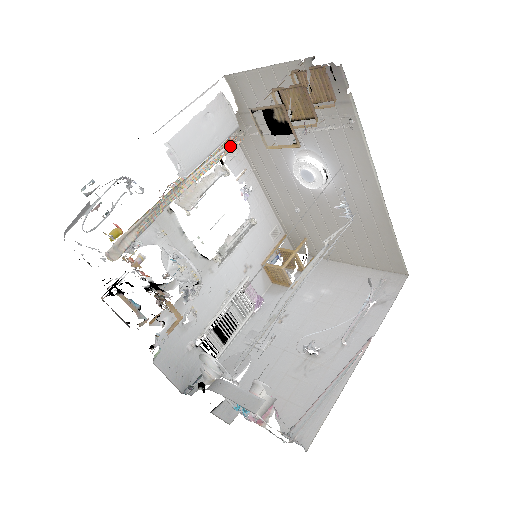
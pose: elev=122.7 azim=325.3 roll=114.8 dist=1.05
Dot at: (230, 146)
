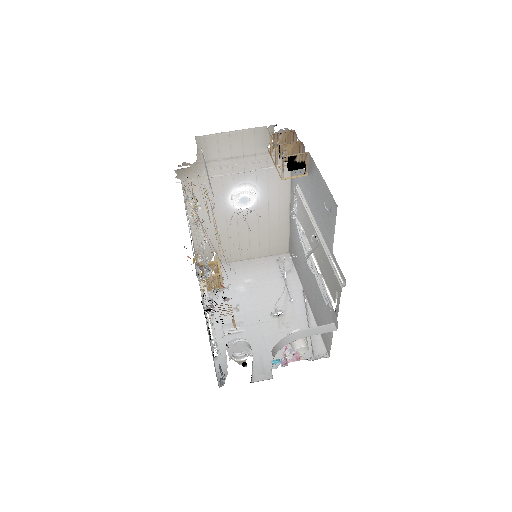
Dot at: occluded
